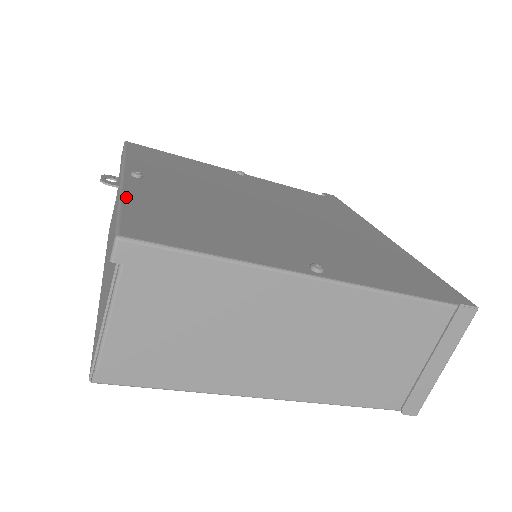
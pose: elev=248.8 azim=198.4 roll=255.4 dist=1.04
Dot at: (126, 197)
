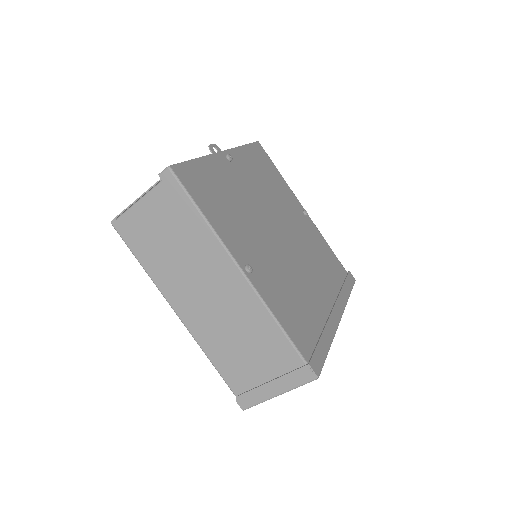
Dot at: (203, 159)
